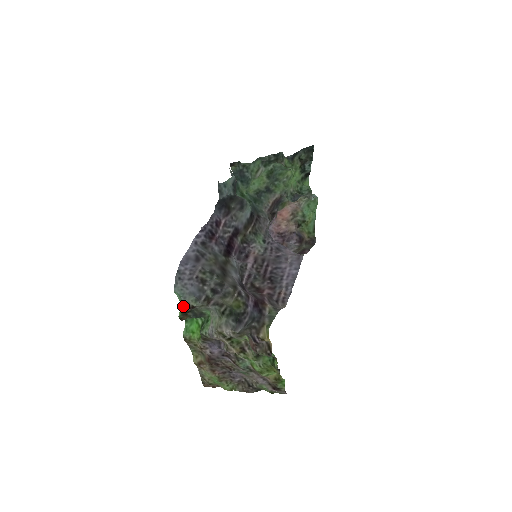
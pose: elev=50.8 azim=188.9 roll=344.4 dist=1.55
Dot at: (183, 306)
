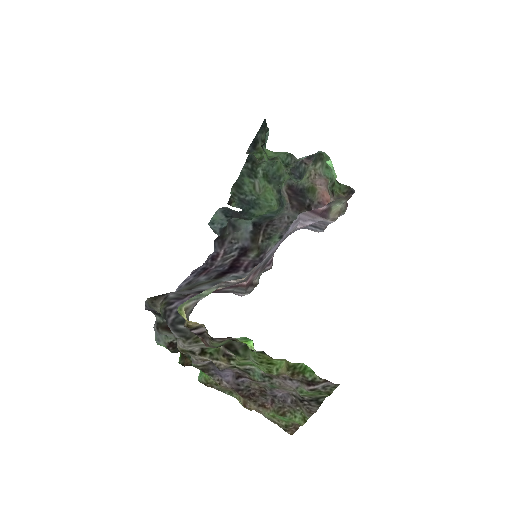
Dot at: occluded
